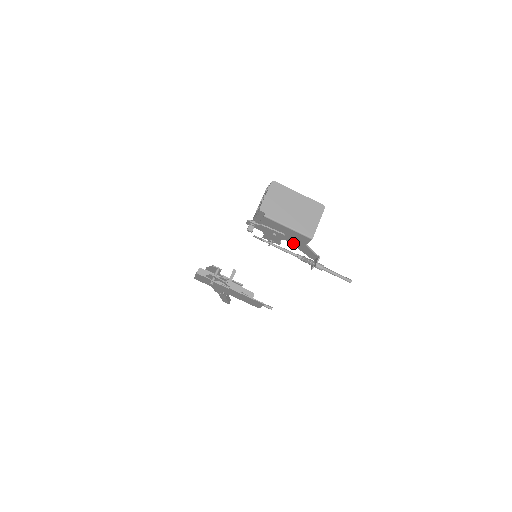
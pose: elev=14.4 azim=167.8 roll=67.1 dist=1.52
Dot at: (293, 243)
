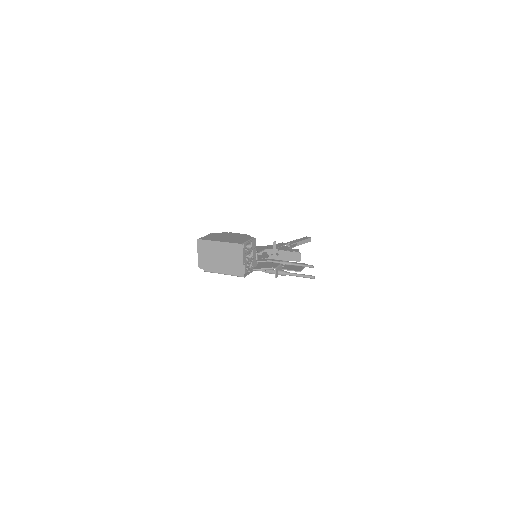
Dot at: occluded
